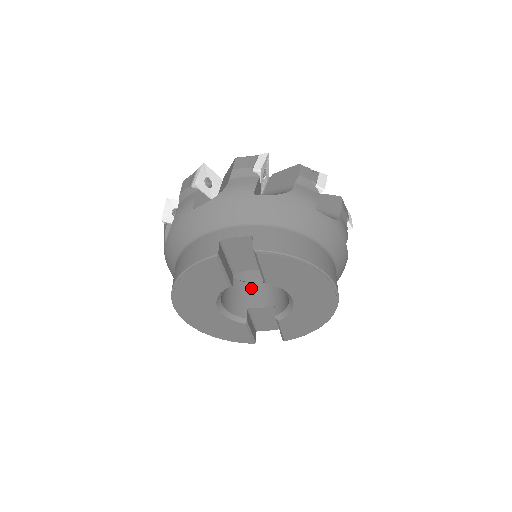
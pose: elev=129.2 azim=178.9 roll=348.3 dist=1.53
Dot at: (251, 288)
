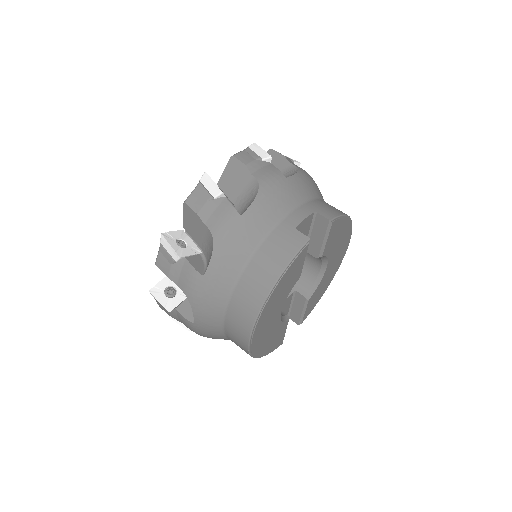
Dot at: occluded
